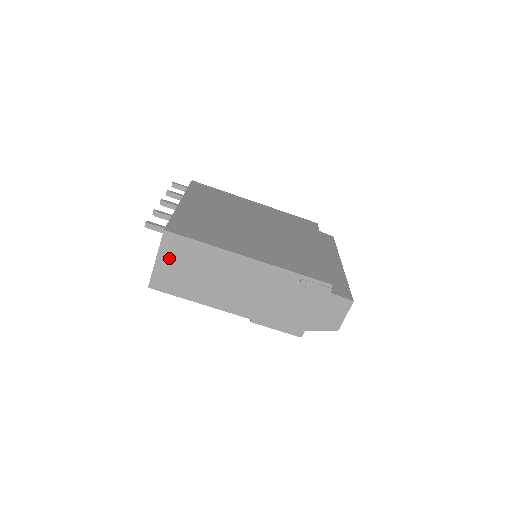
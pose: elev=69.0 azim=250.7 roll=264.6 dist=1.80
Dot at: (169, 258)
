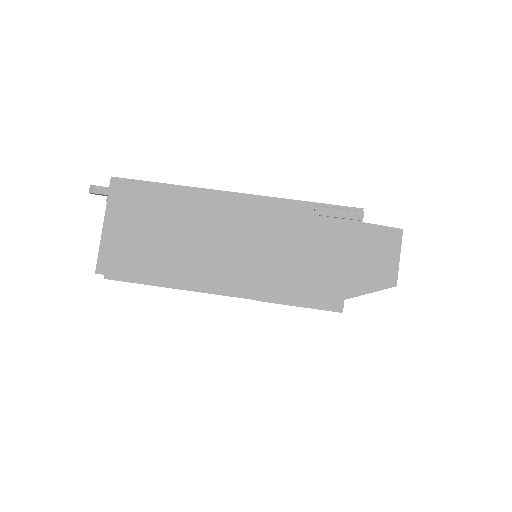
Dot at: (122, 218)
